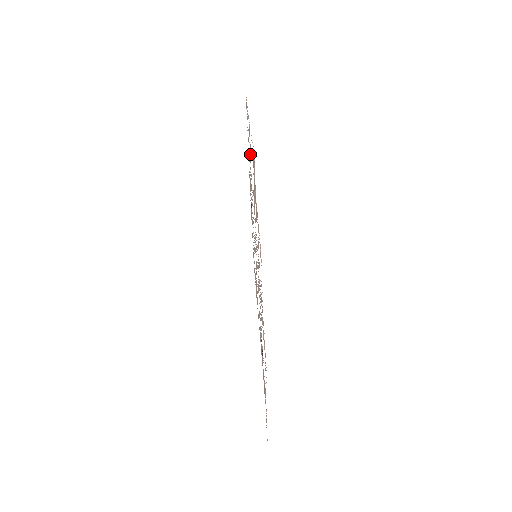
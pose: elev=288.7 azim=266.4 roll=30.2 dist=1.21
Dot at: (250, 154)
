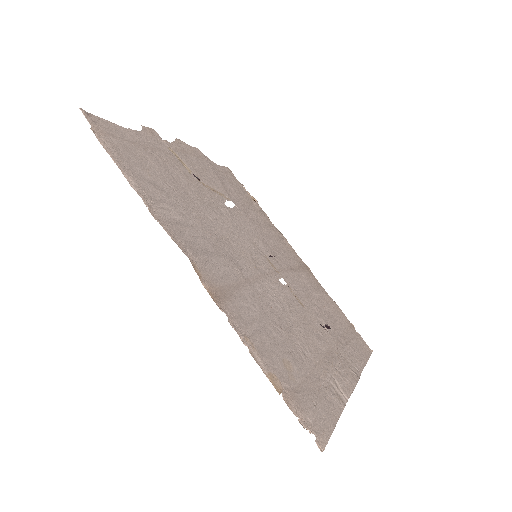
Dot at: (172, 215)
